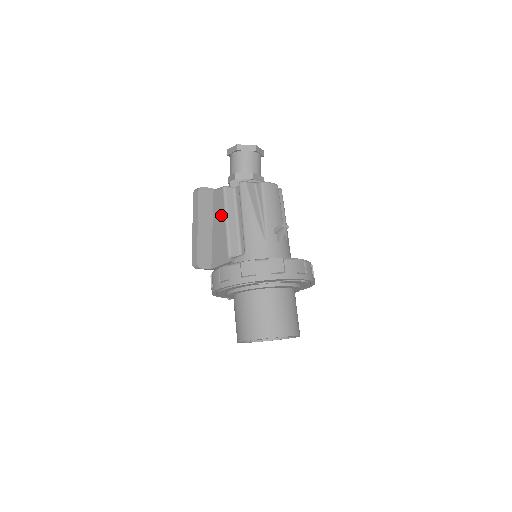
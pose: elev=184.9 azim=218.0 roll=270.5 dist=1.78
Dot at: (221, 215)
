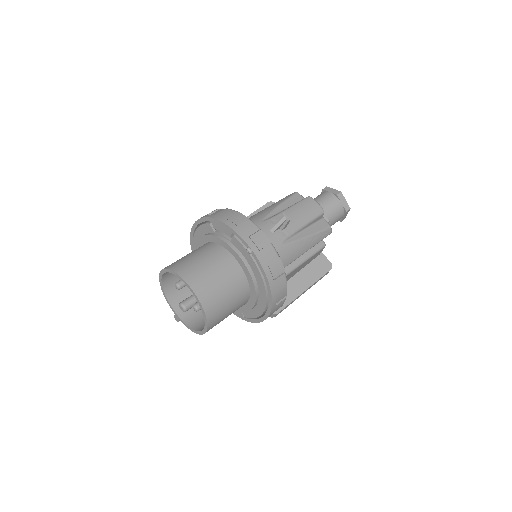
Dot at: occluded
